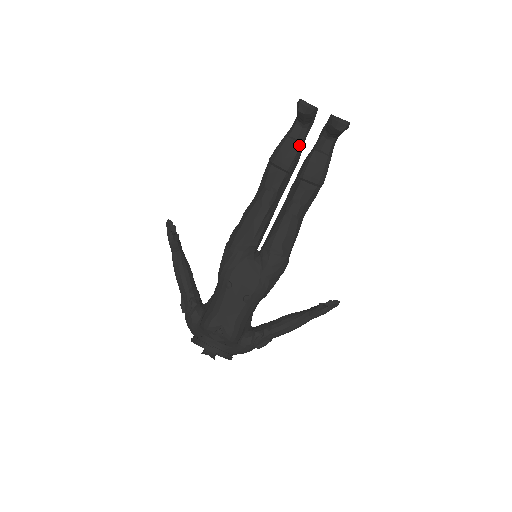
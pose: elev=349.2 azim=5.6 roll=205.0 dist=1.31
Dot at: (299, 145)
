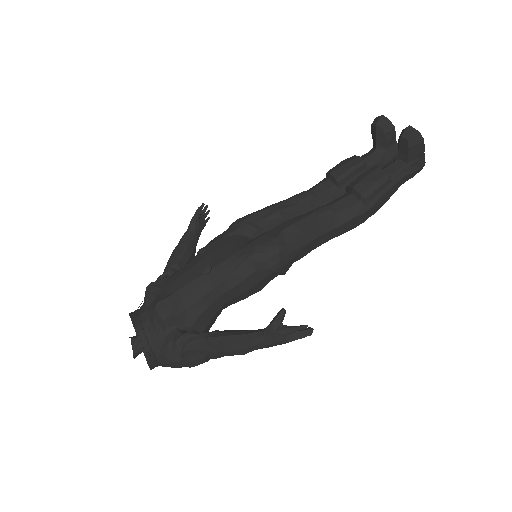
Dot at: (361, 160)
